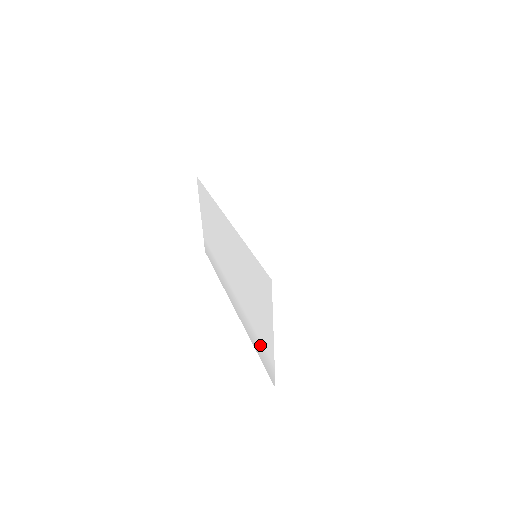
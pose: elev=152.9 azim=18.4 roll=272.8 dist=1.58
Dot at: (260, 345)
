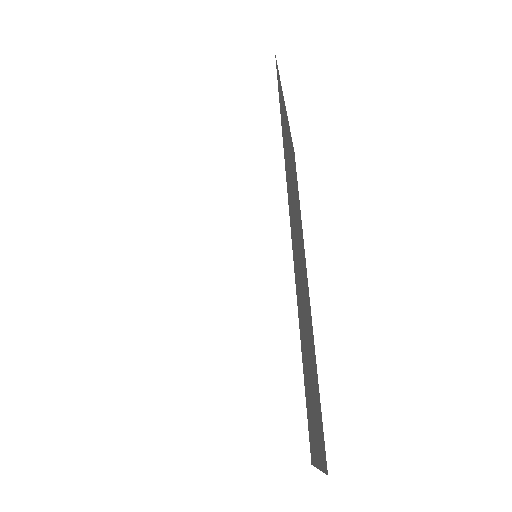
Dot at: occluded
